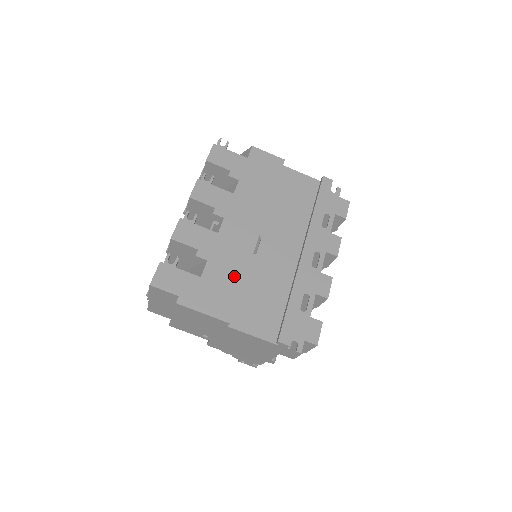
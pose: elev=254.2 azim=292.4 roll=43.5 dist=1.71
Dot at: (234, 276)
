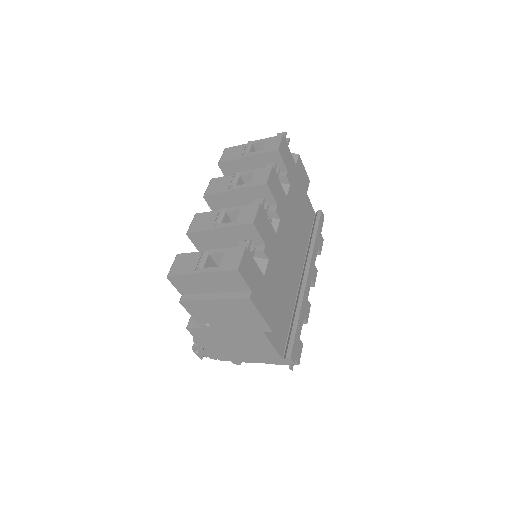
Dot at: (279, 284)
